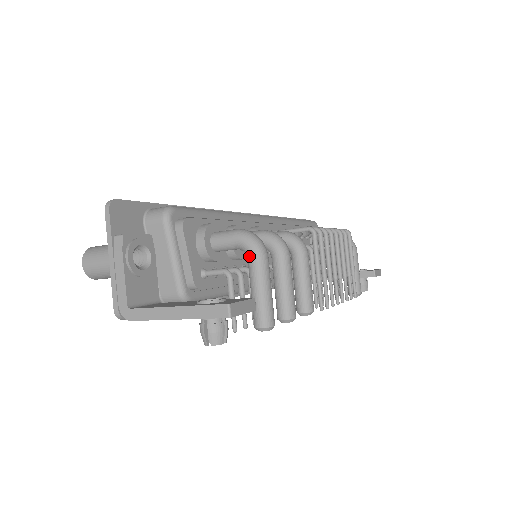
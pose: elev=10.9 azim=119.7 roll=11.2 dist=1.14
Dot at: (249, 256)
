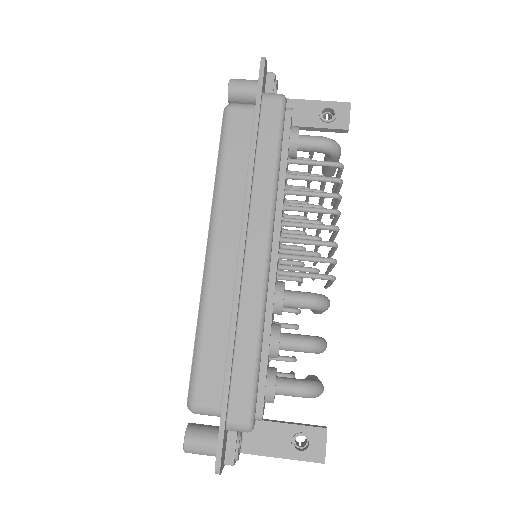
Dot at: occluded
